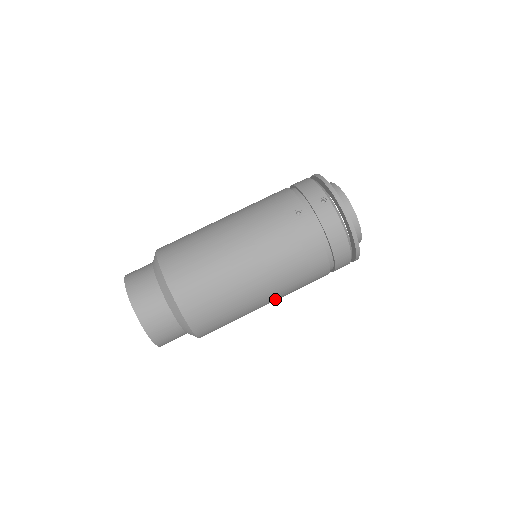
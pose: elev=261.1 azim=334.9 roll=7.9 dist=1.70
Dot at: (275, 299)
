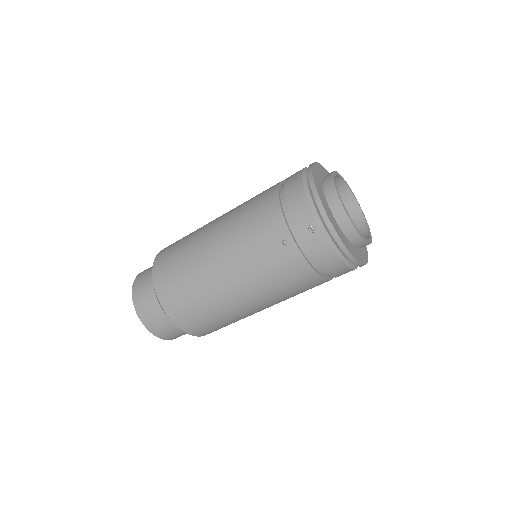
Dot at: occluded
